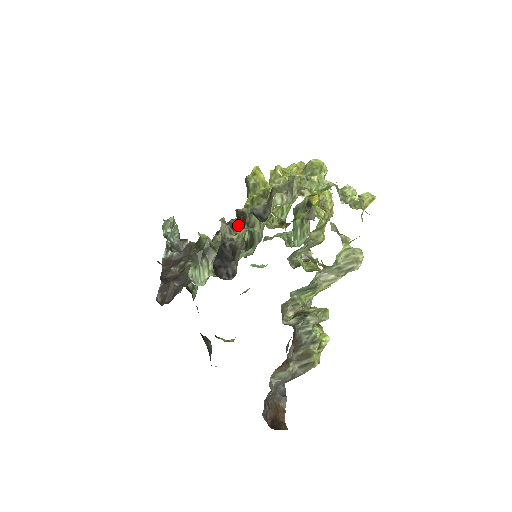
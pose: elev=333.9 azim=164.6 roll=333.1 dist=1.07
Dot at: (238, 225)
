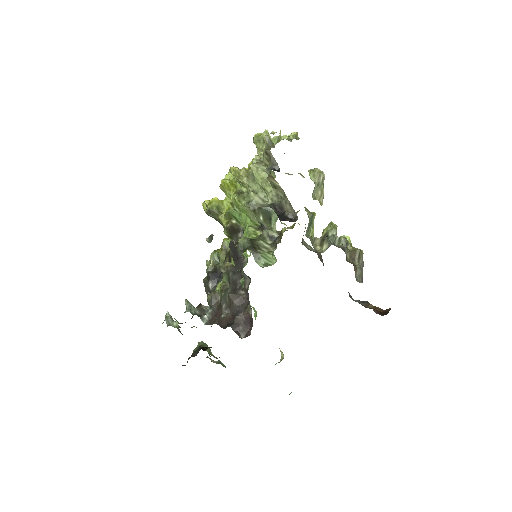
Dot at: (234, 240)
